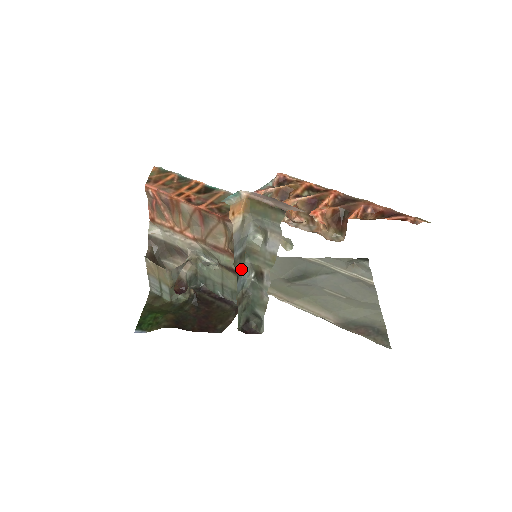
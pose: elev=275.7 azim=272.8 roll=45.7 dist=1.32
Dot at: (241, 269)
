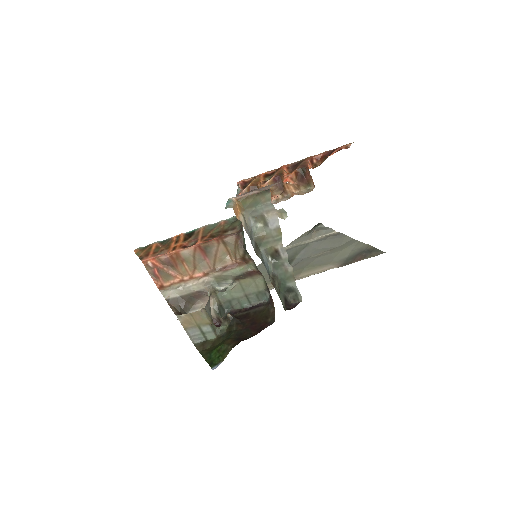
Dot at: (261, 257)
